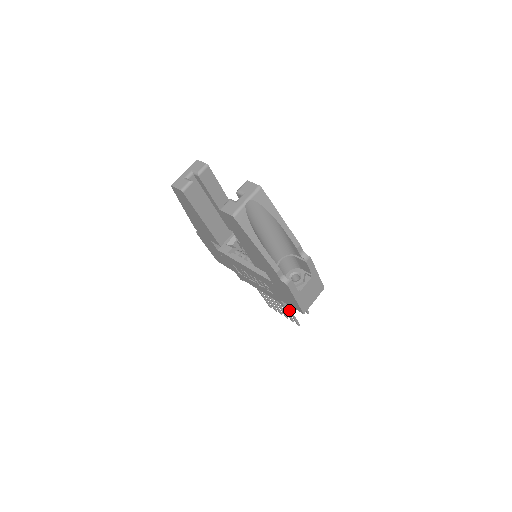
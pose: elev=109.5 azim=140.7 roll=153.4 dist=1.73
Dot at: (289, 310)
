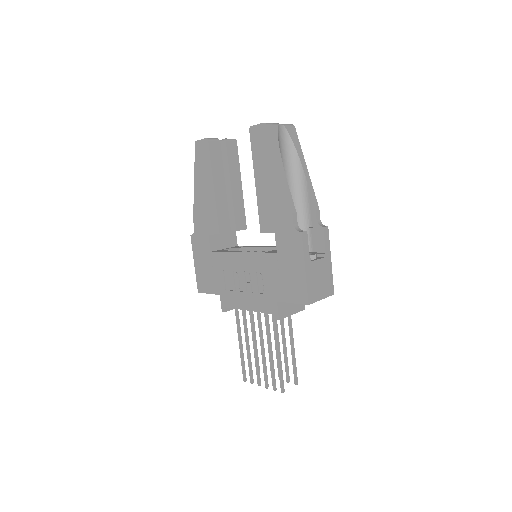
Dot at: (278, 348)
